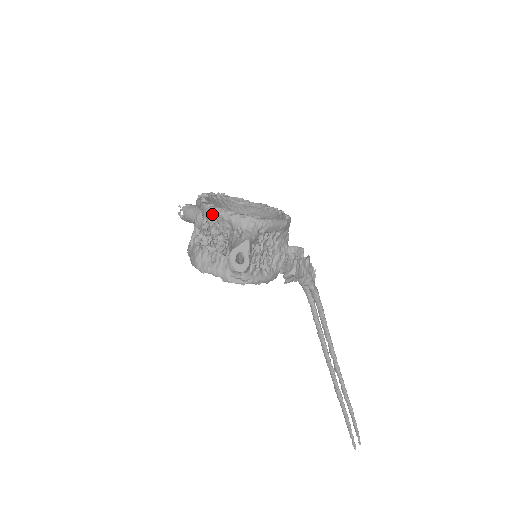
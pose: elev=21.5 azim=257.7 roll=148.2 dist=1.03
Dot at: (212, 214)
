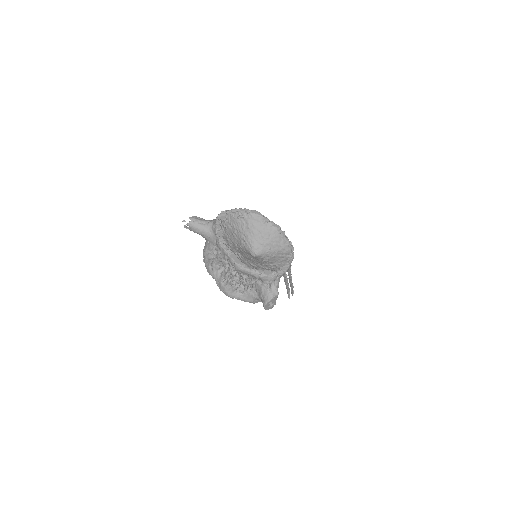
Dot at: (245, 273)
